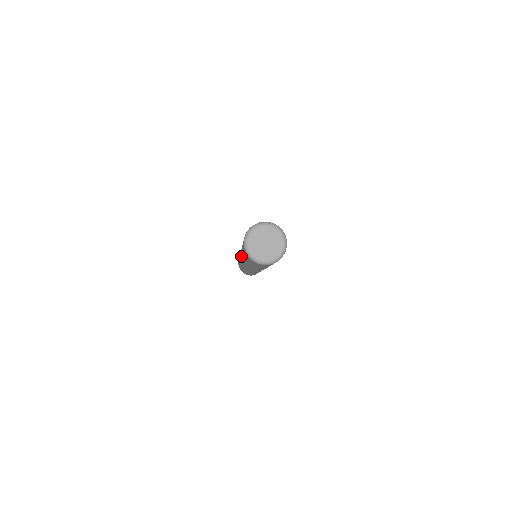
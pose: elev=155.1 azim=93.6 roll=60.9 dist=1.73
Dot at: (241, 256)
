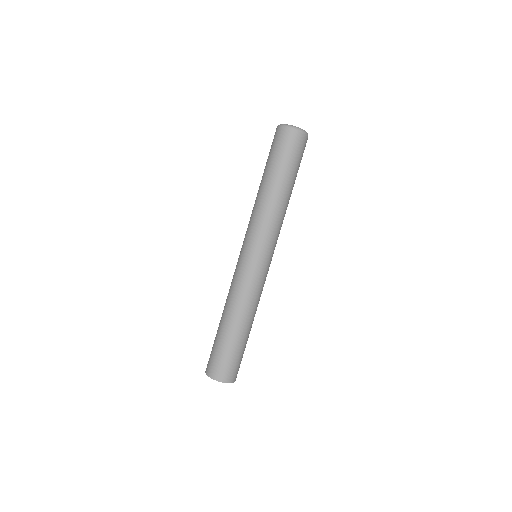
Dot at: (254, 213)
